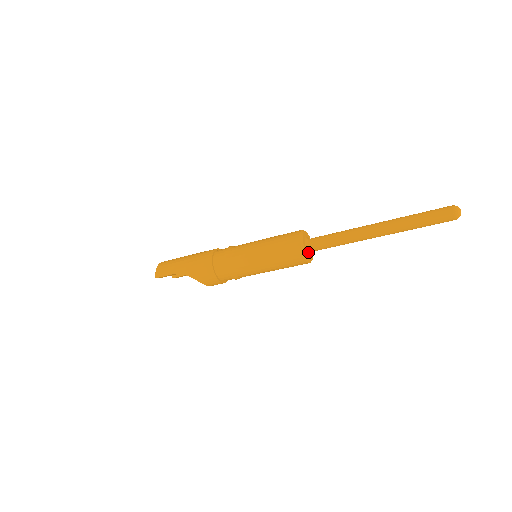
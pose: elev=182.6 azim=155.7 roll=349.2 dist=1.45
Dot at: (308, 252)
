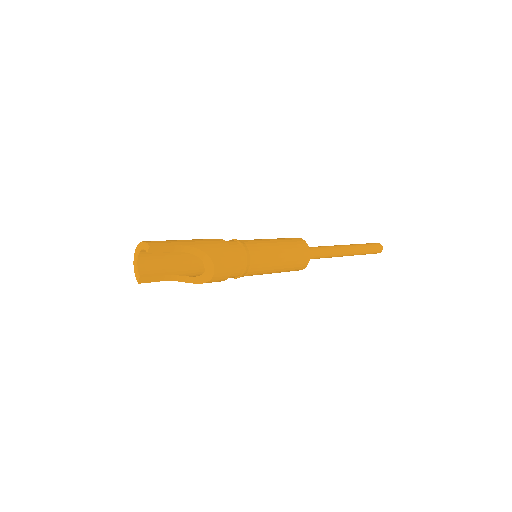
Dot at: occluded
